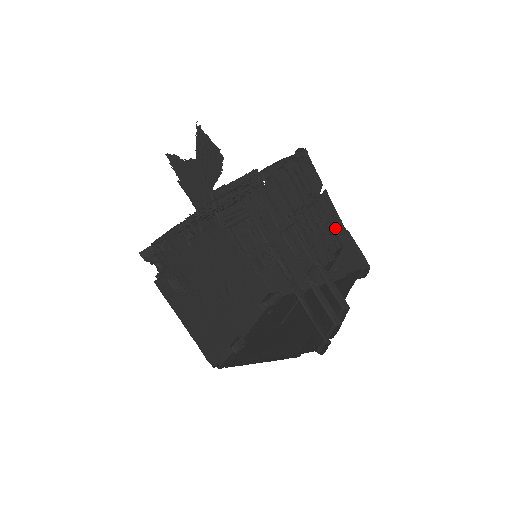
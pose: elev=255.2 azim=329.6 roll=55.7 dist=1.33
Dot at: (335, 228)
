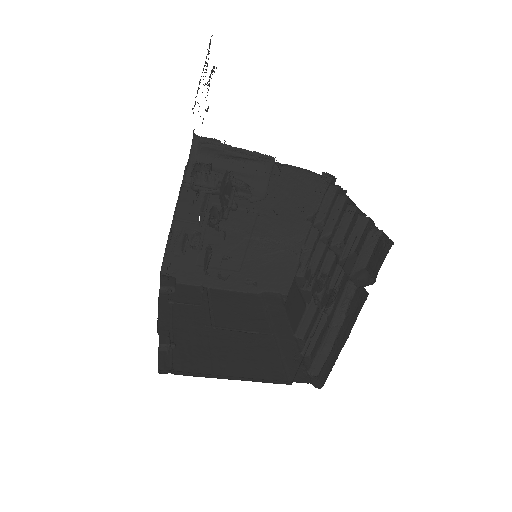
Dot at: (291, 252)
